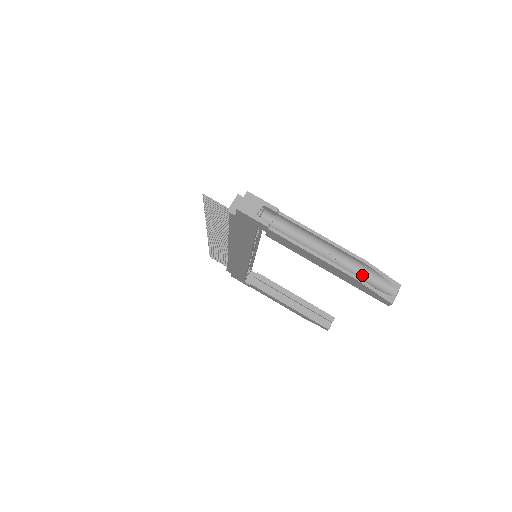
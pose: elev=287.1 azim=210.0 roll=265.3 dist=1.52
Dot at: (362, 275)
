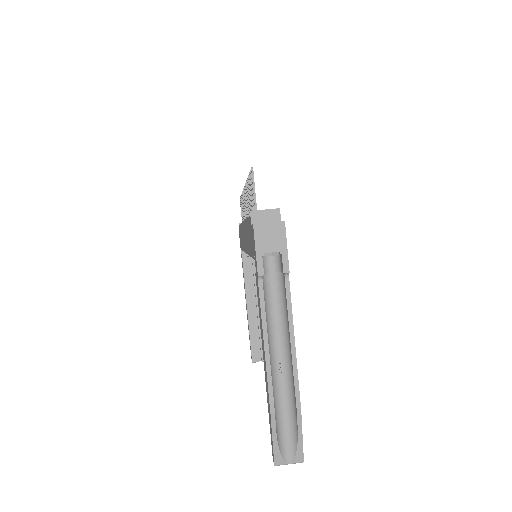
Dot at: (284, 413)
